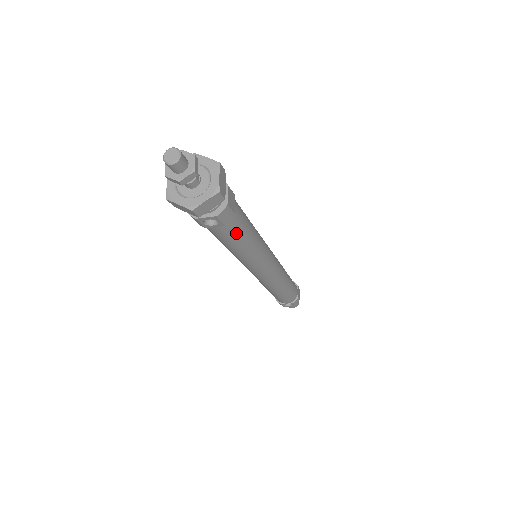
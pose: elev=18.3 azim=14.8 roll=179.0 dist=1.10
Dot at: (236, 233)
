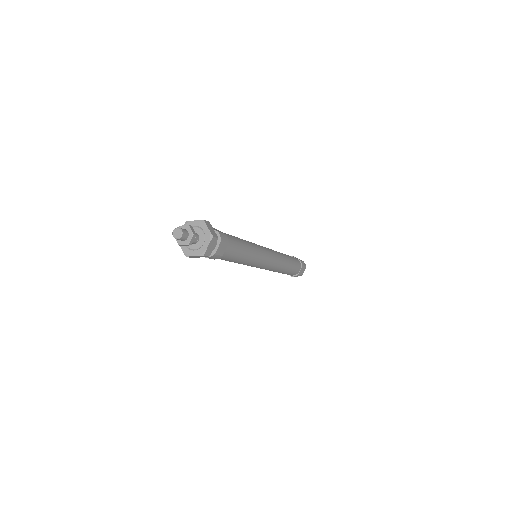
Dot at: (226, 259)
